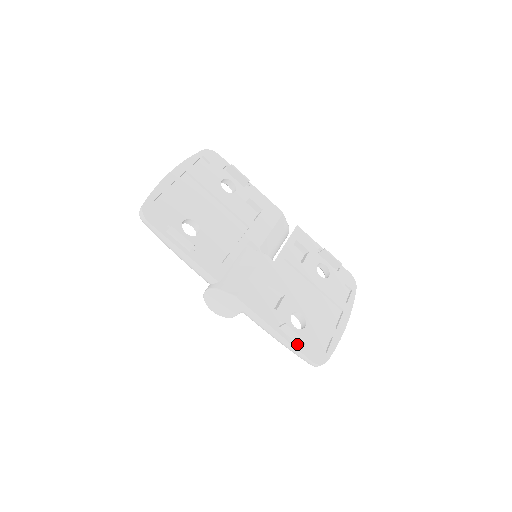
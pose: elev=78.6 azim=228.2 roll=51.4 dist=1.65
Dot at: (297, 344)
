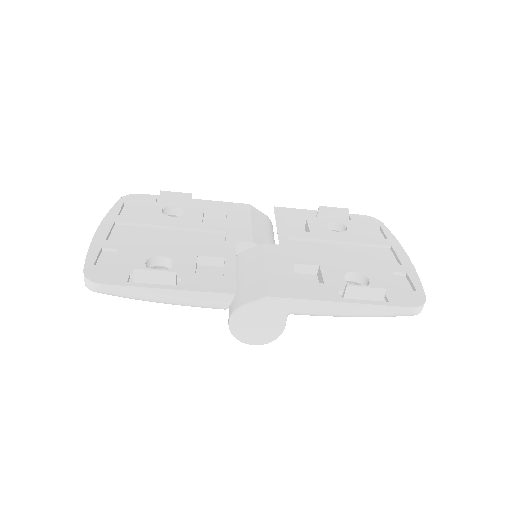
Dot at: (378, 302)
